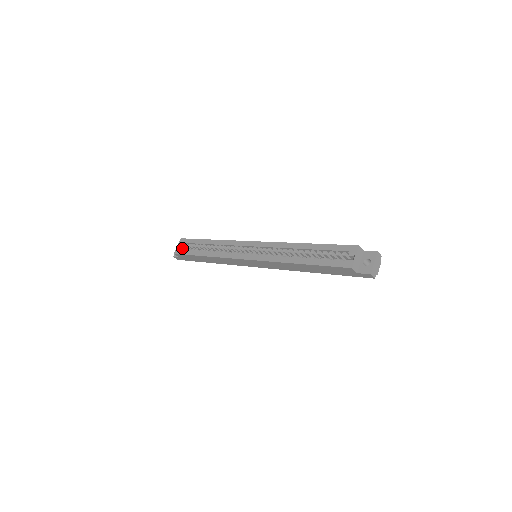
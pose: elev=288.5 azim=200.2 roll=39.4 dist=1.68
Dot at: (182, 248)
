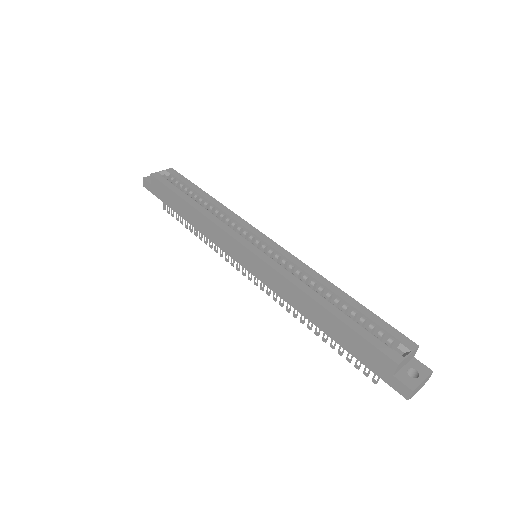
Dot at: (165, 177)
